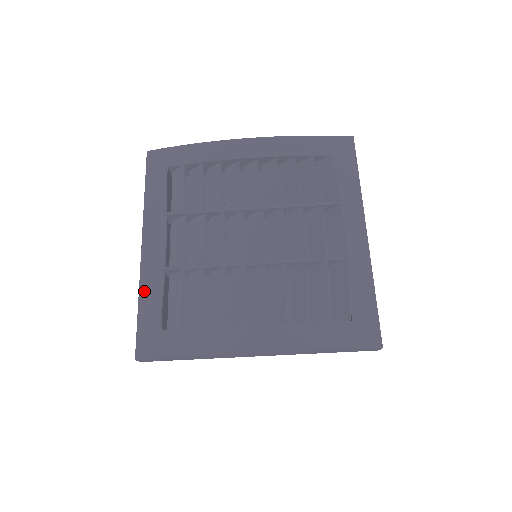
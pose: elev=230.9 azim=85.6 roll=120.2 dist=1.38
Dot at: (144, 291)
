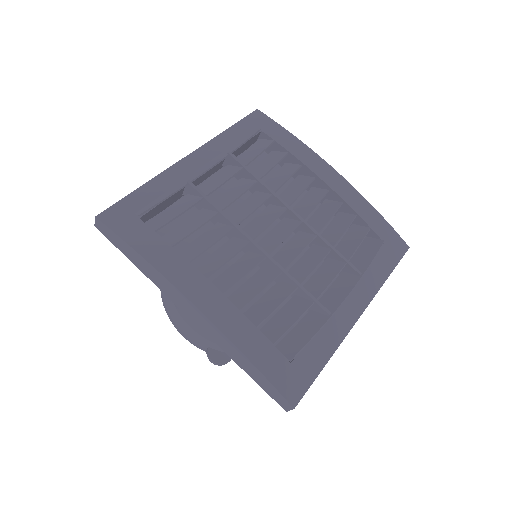
Dot at: (157, 182)
